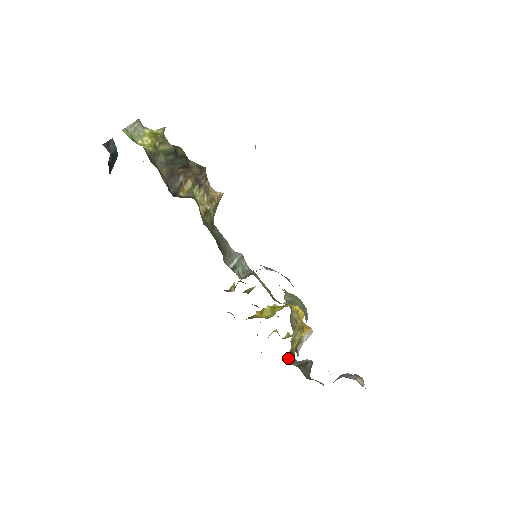
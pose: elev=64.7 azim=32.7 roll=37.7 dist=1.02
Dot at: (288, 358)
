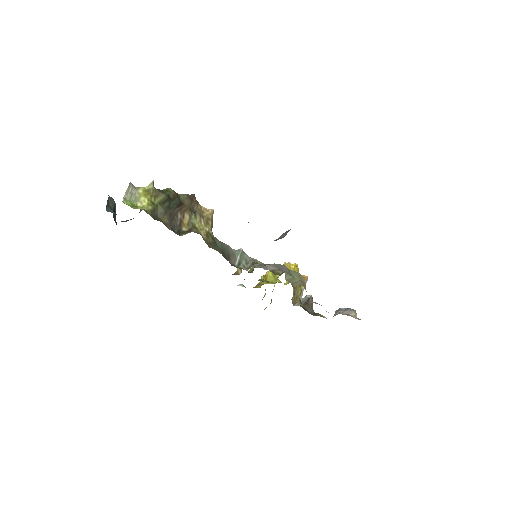
Dot at: (293, 300)
